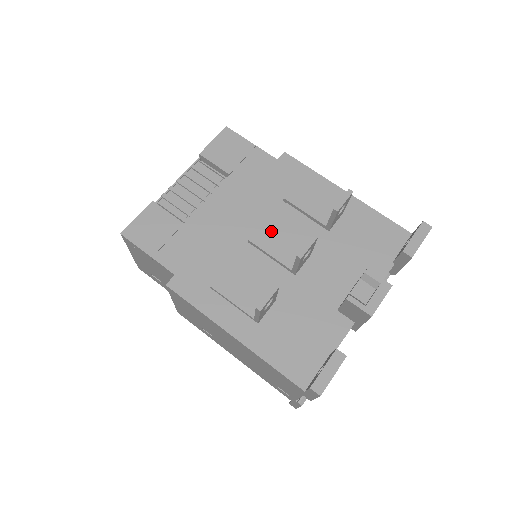
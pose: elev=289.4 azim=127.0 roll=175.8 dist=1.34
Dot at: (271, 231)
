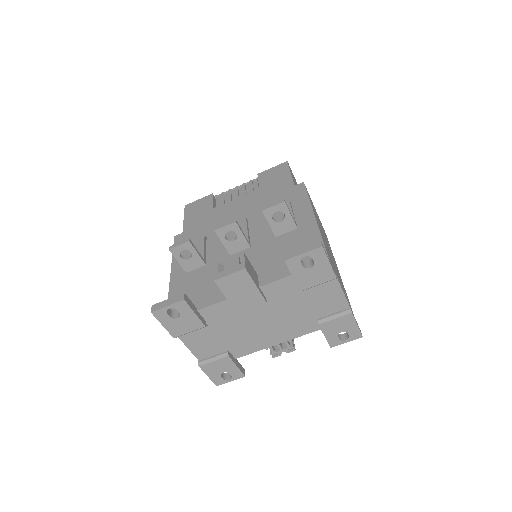
Dot at: (242, 224)
